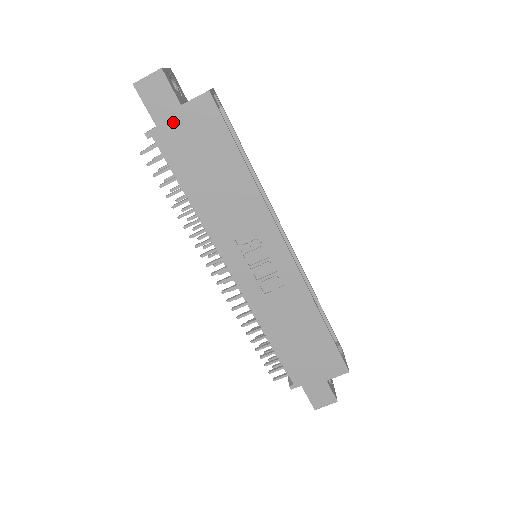
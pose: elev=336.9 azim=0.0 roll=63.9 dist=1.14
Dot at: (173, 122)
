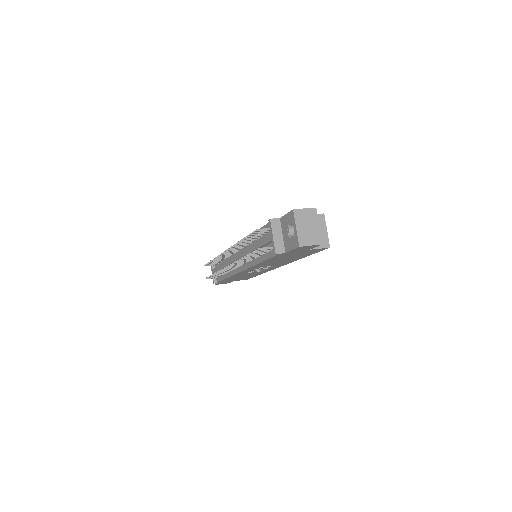
Dot at: (296, 252)
